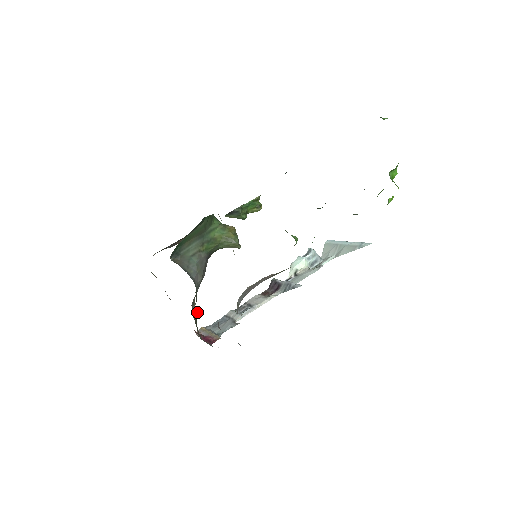
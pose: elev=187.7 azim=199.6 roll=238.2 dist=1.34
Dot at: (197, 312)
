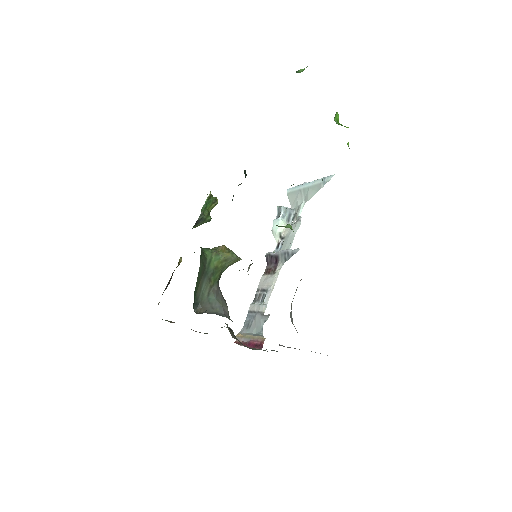
Dot at: (232, 330)
